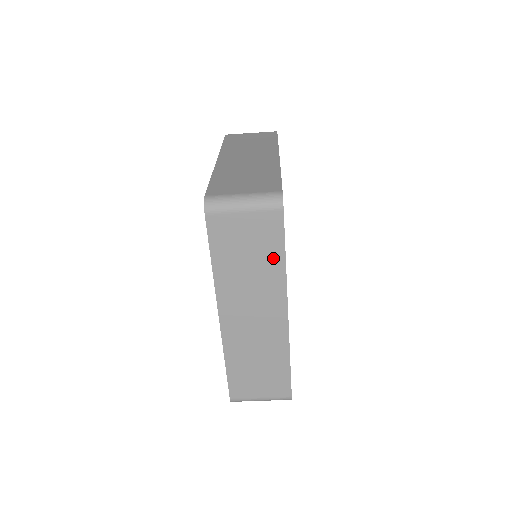
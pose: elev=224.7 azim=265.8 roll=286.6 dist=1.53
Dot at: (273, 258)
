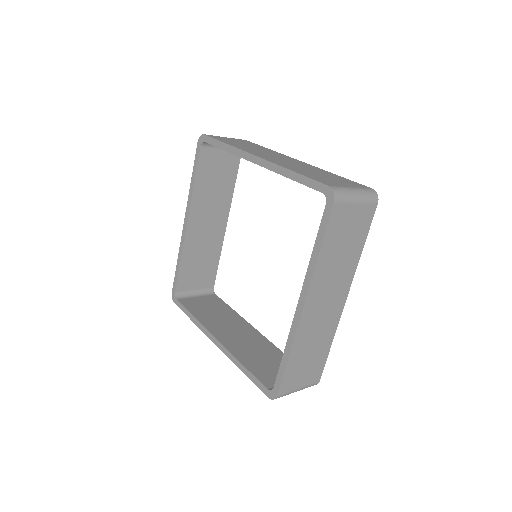
Dot at: occluded
